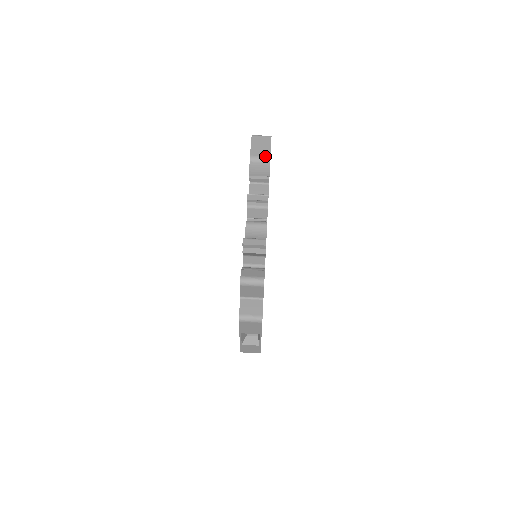
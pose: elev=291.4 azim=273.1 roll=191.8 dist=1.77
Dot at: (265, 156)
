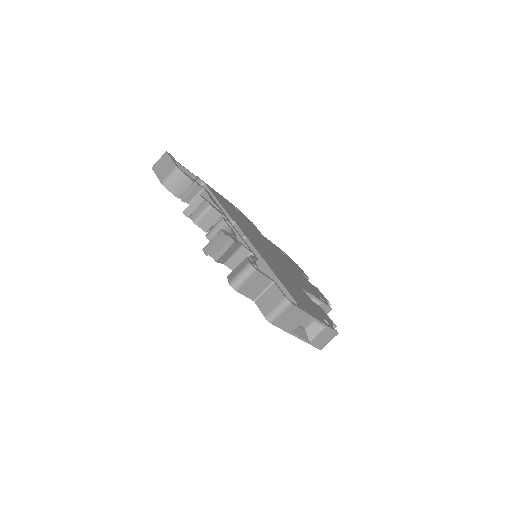
Dot at: (172, 170)
